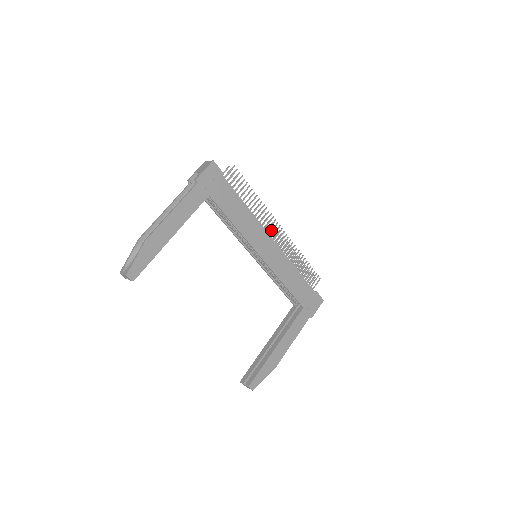
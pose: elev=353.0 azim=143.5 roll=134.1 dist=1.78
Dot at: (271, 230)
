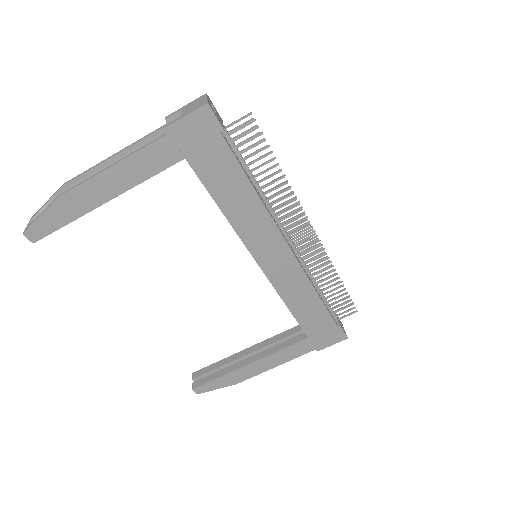
Dot at: (293, 231)
